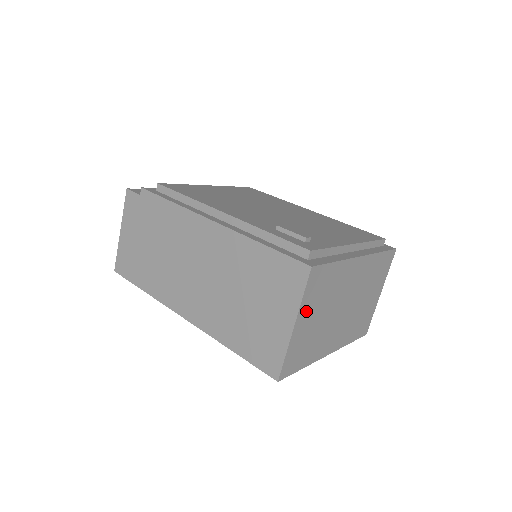
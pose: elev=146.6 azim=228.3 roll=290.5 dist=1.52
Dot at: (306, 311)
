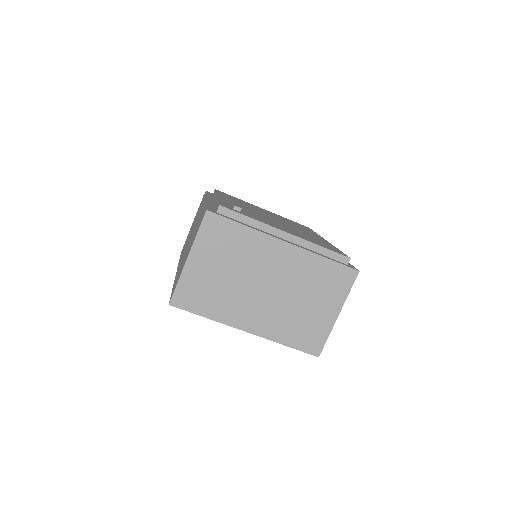
Dot at: (203, 252)
